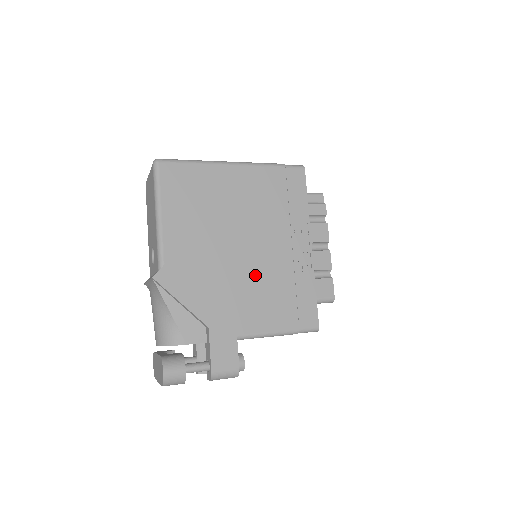
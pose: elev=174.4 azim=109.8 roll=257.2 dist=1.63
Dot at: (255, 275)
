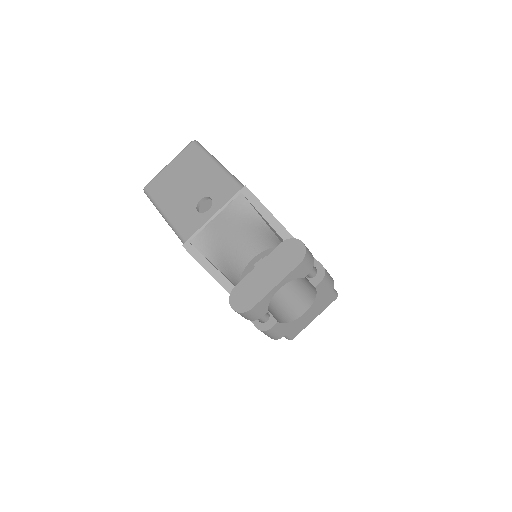
Dot at: occluded
